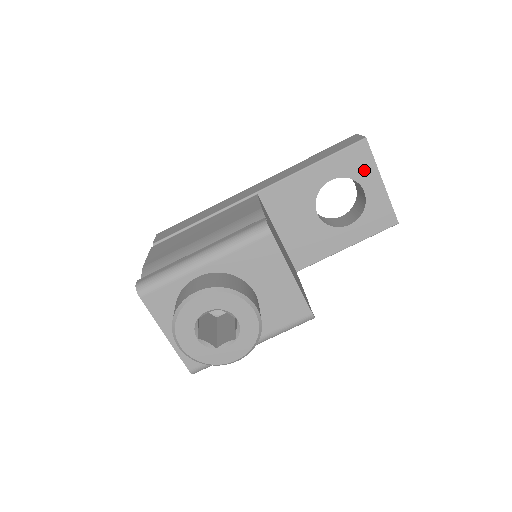
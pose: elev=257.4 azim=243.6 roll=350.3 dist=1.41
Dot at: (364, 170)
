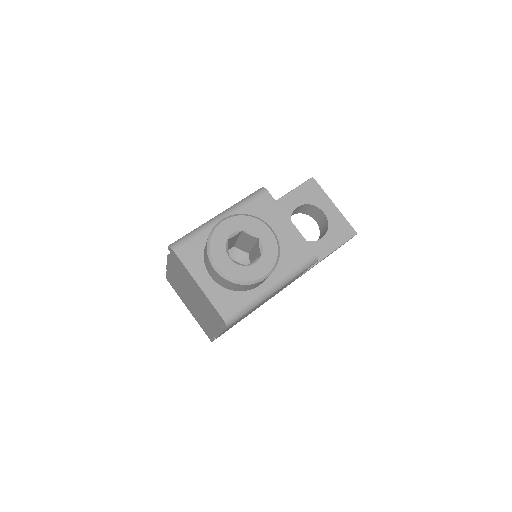
Dot at: (319, 198)
